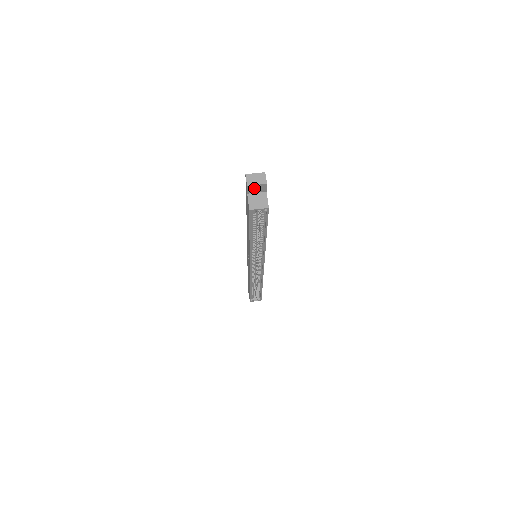
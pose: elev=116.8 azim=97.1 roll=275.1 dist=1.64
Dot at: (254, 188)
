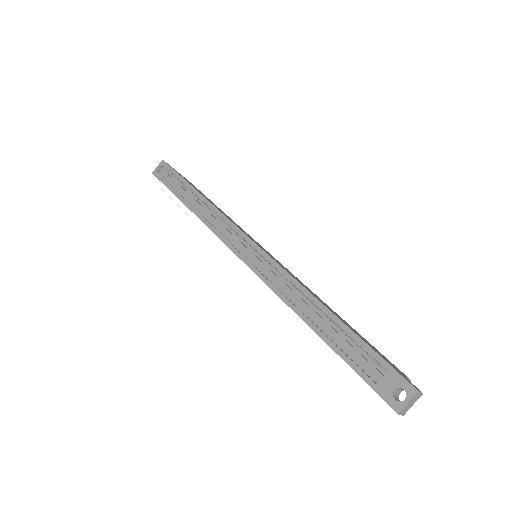
Dot at: (397, 396)
